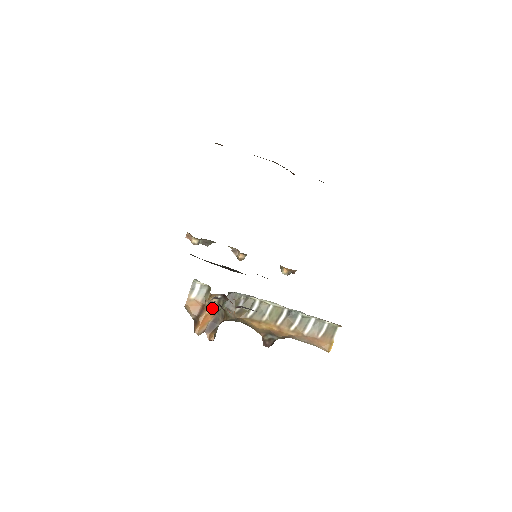
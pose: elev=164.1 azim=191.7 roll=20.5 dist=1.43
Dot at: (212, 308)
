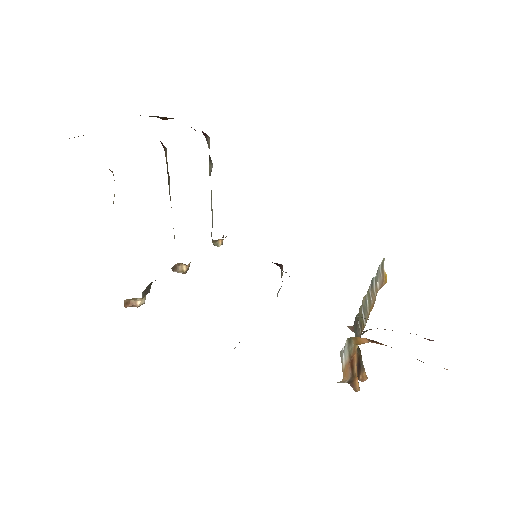
Dot at: (356, 353)
